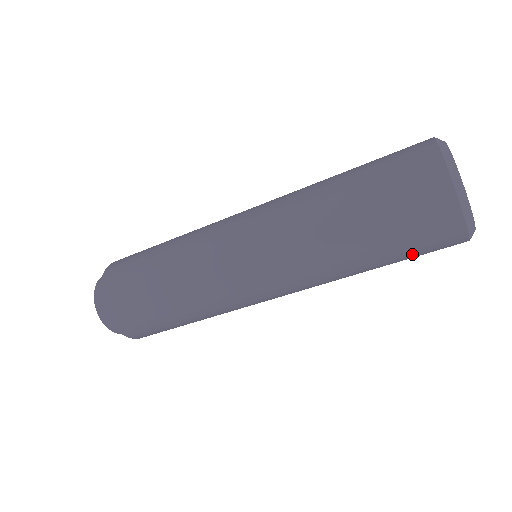
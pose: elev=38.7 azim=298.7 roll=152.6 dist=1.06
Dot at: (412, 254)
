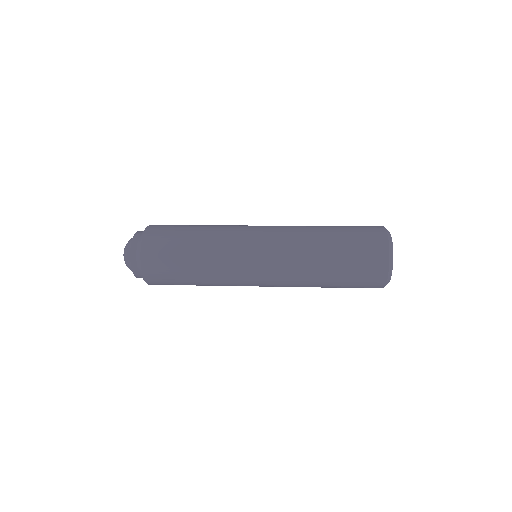
Dot at: occluded
